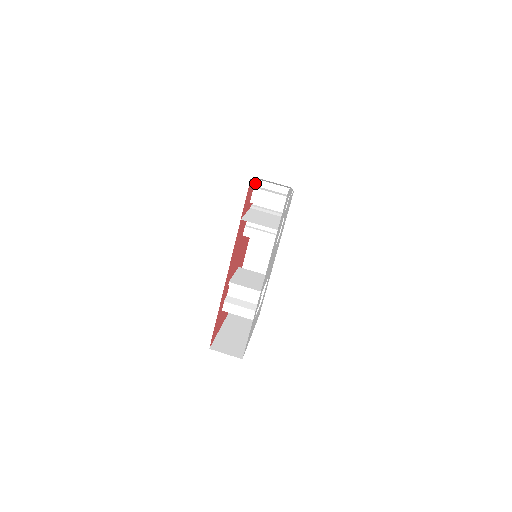
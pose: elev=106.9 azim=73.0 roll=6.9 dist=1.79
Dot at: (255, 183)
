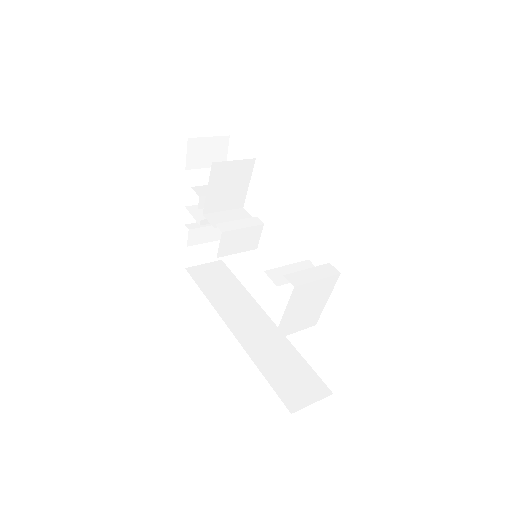
Dot at: occluded
